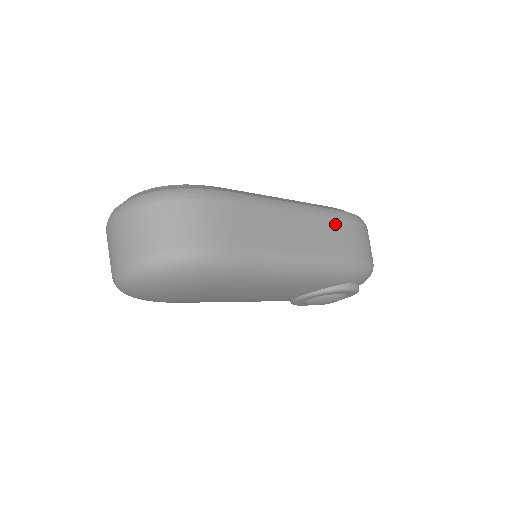
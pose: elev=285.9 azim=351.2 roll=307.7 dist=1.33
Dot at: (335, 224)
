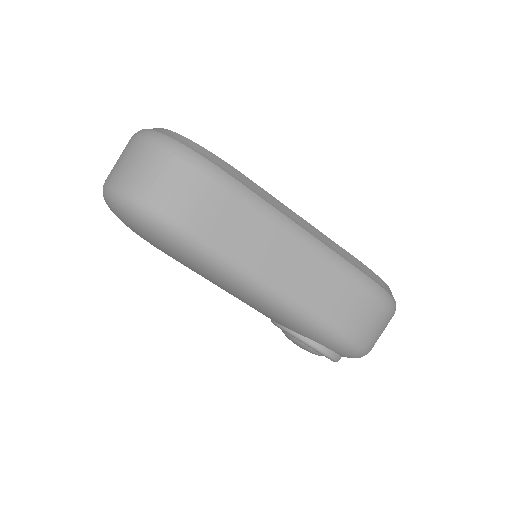
Dot at: (342, 281)
